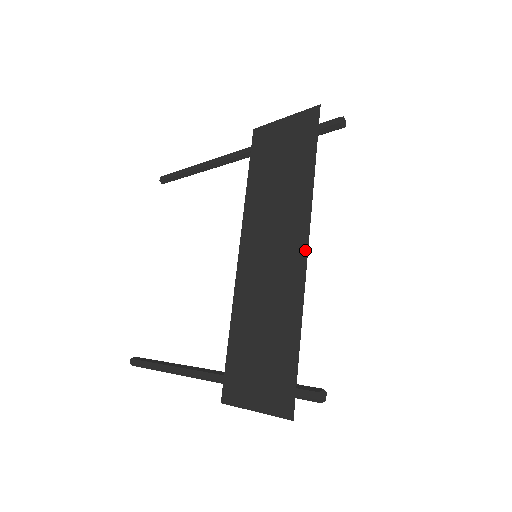
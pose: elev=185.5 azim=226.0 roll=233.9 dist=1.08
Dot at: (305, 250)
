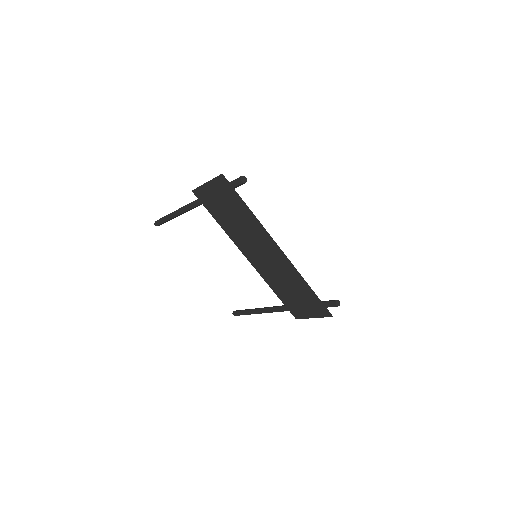
Dot at: (280, 250)
